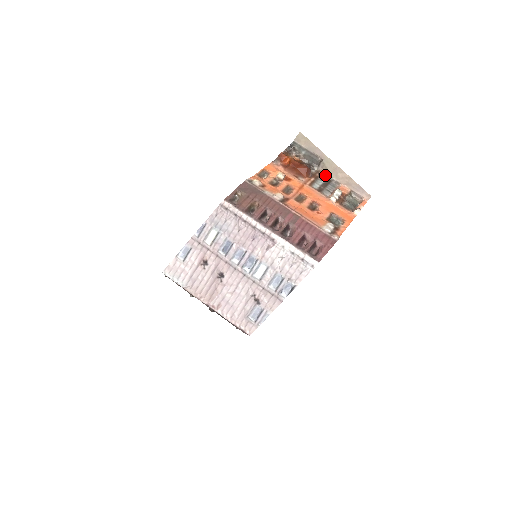
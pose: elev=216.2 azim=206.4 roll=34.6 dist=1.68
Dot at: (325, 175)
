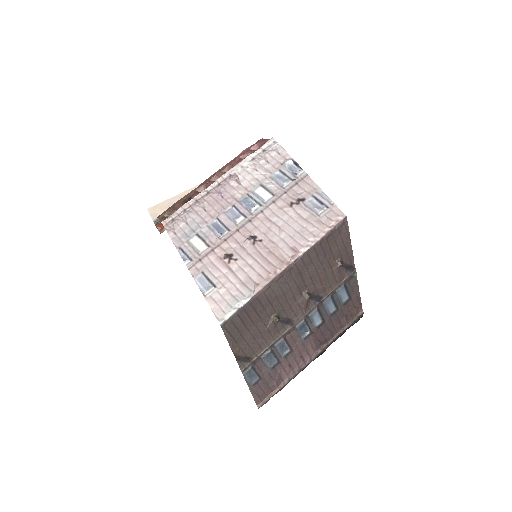
Dot at: occluded
